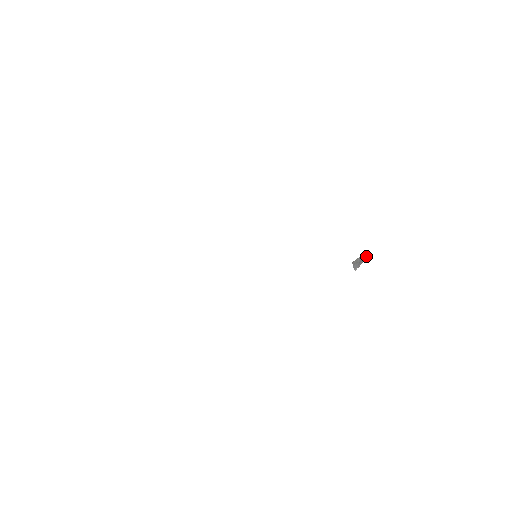
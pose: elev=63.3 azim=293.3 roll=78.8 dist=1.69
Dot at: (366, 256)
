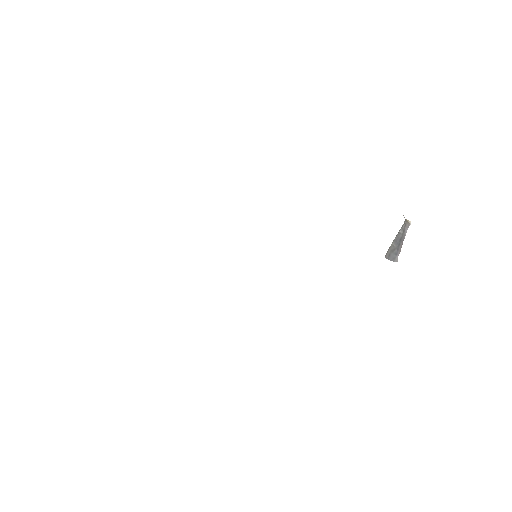
Dot at: (406, 228)
